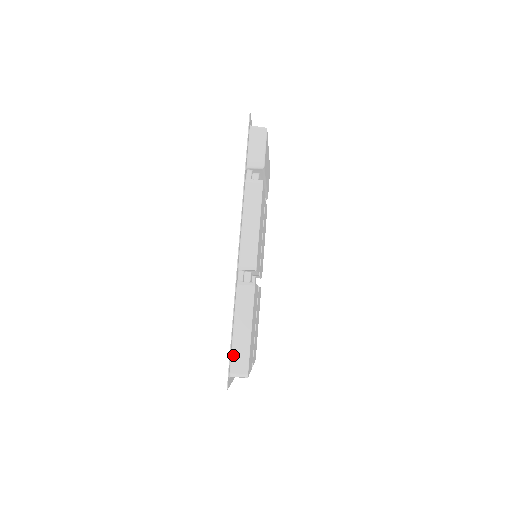
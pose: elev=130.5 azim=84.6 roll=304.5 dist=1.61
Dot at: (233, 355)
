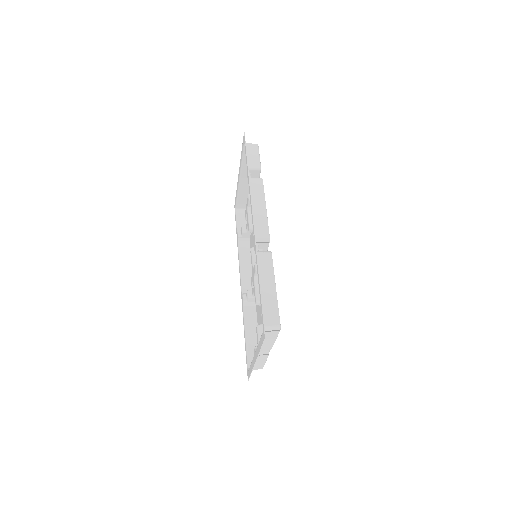
Dot at: (263, 310)
